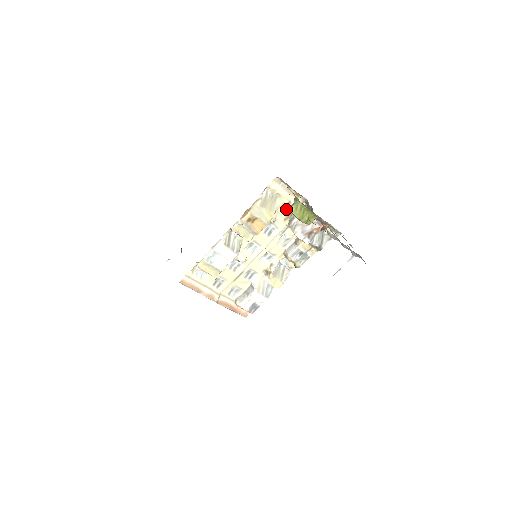
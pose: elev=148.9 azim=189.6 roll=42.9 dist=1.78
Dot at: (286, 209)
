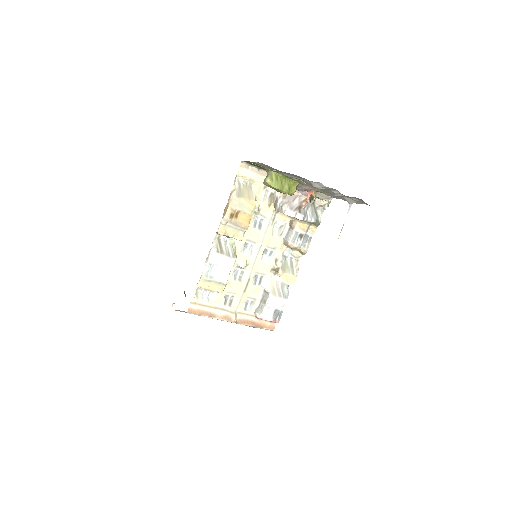
Dot at: (266, 194)
